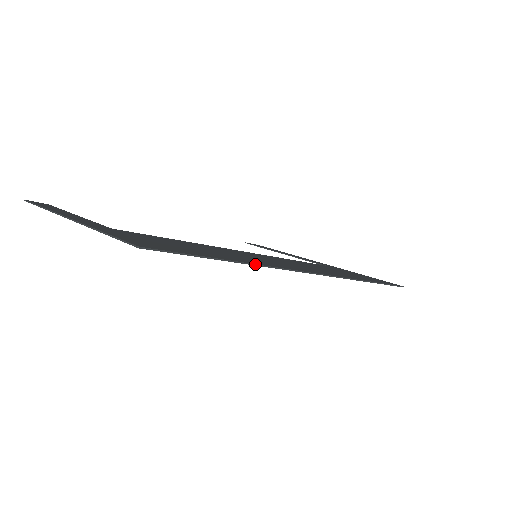
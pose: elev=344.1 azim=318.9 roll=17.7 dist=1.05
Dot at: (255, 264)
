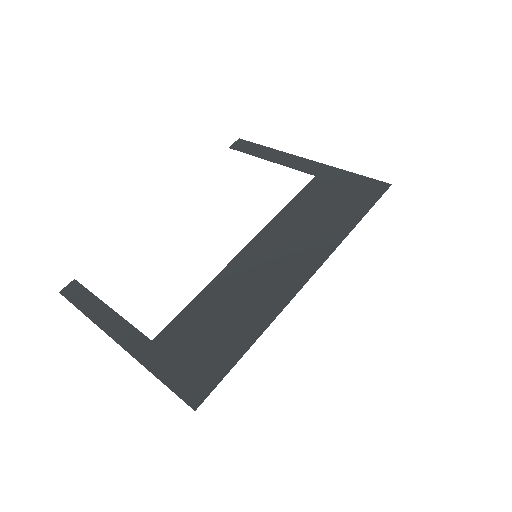
Dot at: occluded
